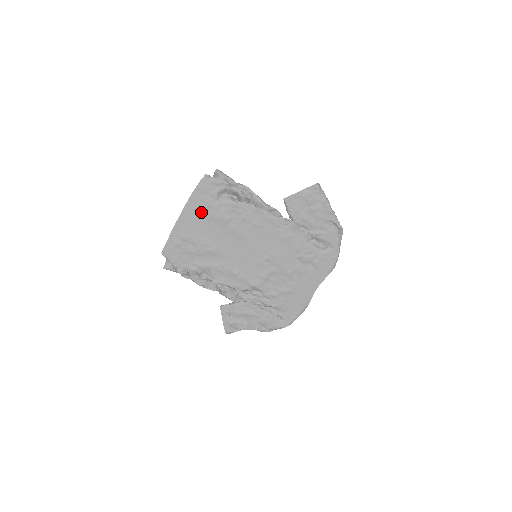
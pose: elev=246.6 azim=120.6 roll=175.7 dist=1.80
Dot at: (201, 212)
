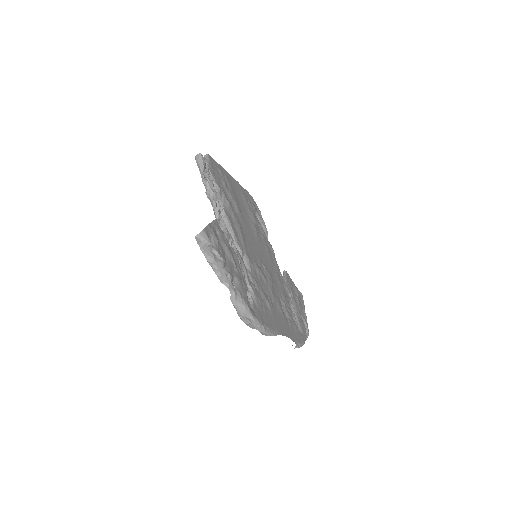
Dot at: (244, 196)
